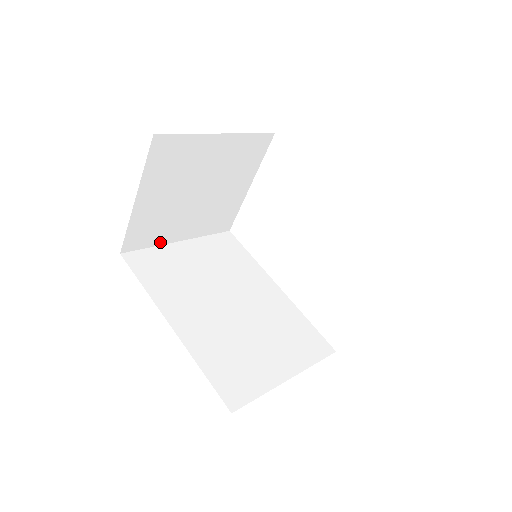
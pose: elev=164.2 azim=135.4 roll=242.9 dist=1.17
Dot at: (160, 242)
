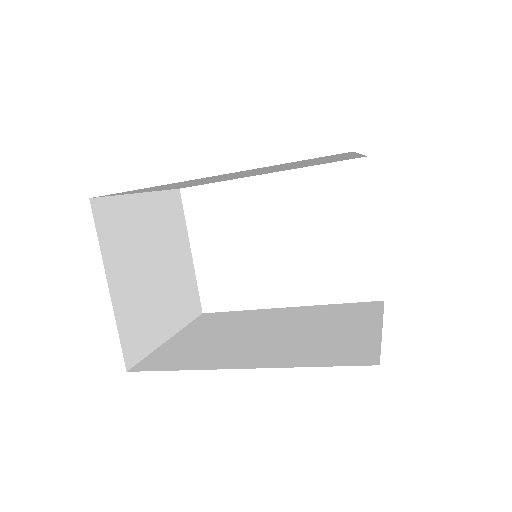
Dot at: (154, 344)
